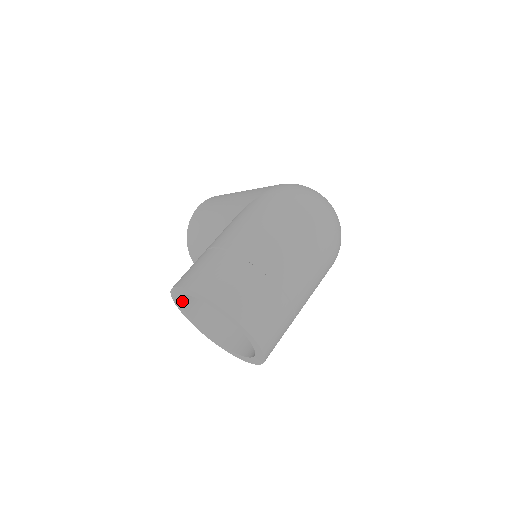
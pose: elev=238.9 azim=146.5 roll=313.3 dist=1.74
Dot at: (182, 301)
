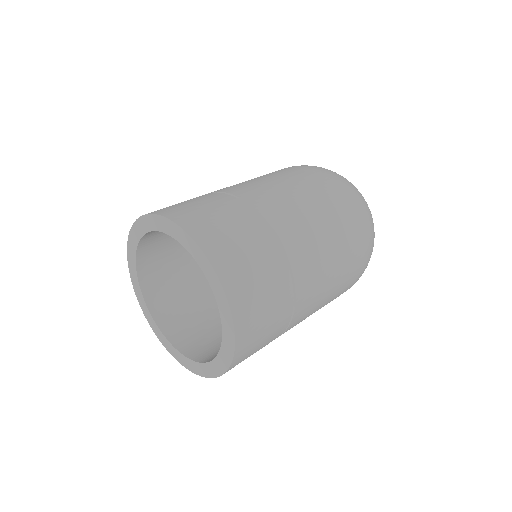
Dot at: (140, 266)
